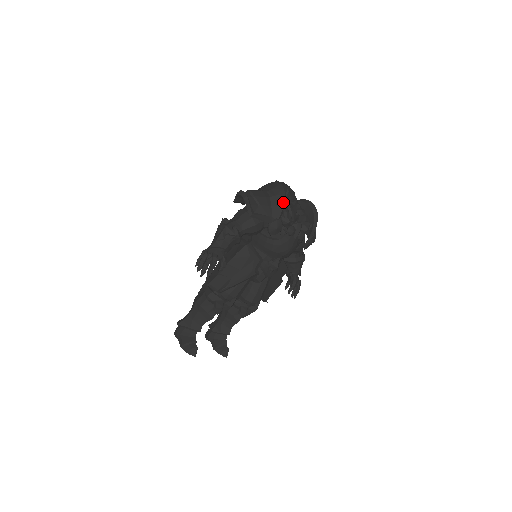
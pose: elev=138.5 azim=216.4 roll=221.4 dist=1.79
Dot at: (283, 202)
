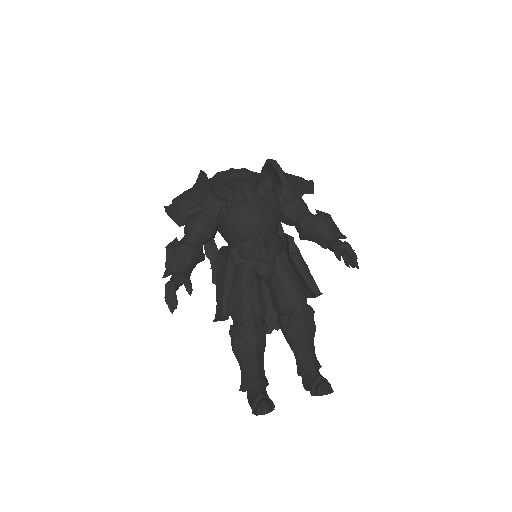
Dot at: (202, 180)
